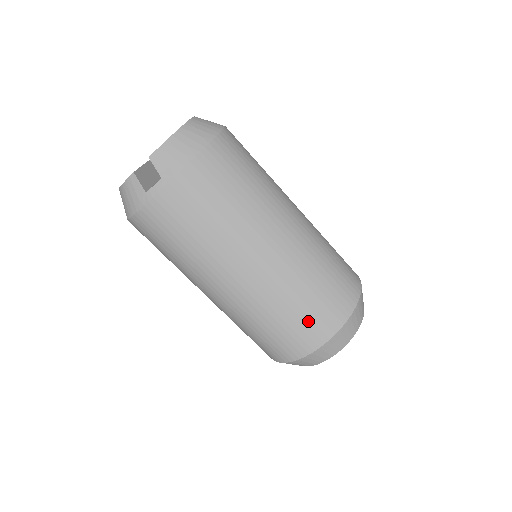
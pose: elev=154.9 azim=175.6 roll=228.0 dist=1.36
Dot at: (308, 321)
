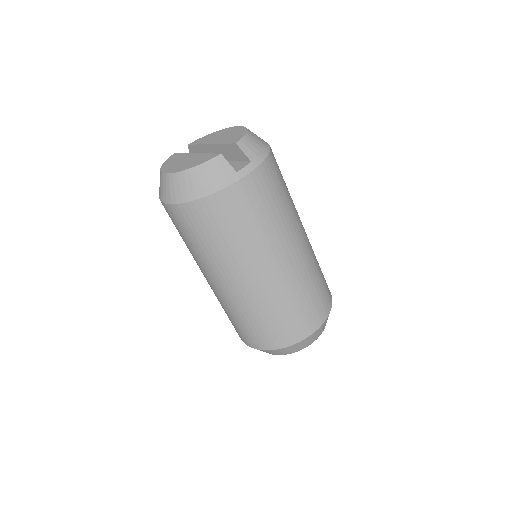
Dot at: (319, 300)
